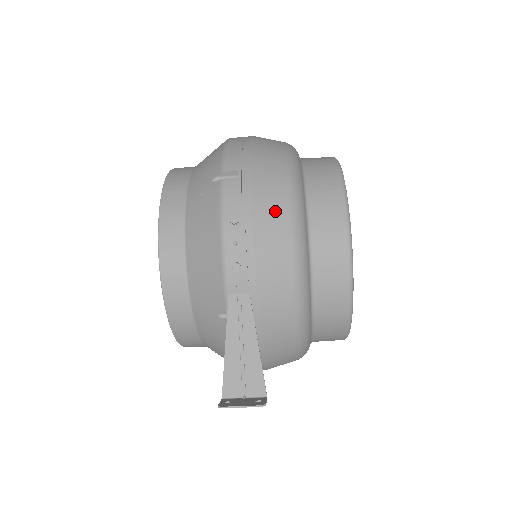
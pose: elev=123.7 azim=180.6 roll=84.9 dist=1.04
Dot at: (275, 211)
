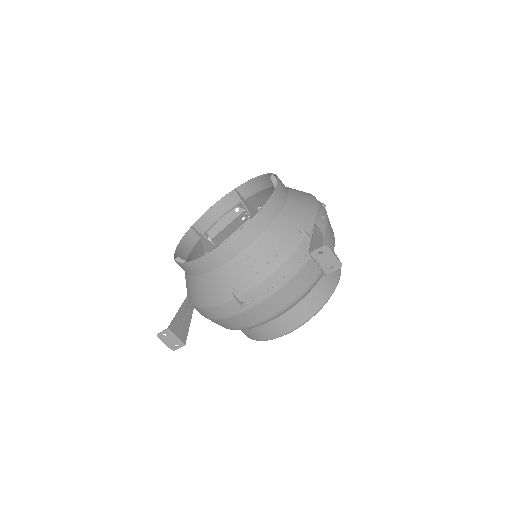
Dot at: occluded
